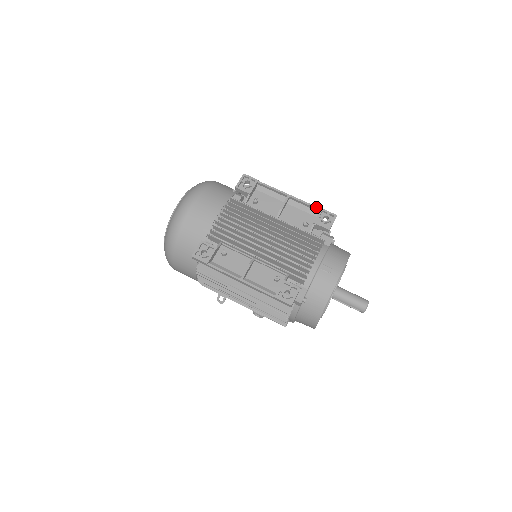
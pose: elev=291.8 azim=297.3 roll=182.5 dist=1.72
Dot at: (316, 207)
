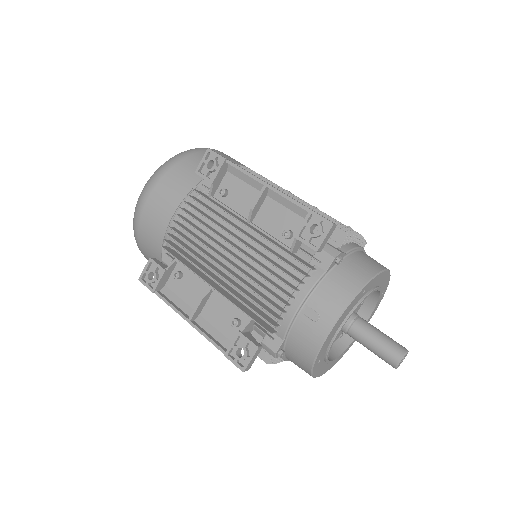
Dot at: (303, 206)
